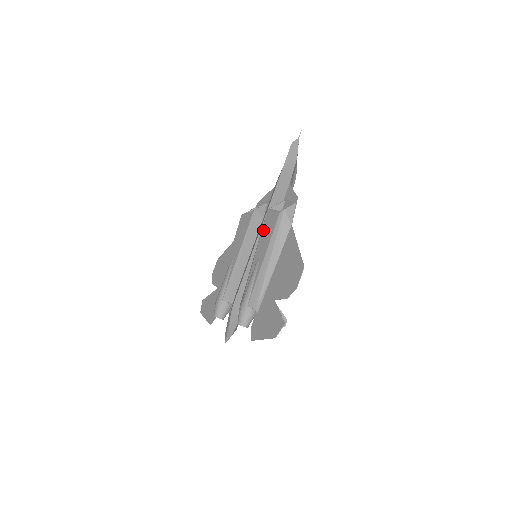
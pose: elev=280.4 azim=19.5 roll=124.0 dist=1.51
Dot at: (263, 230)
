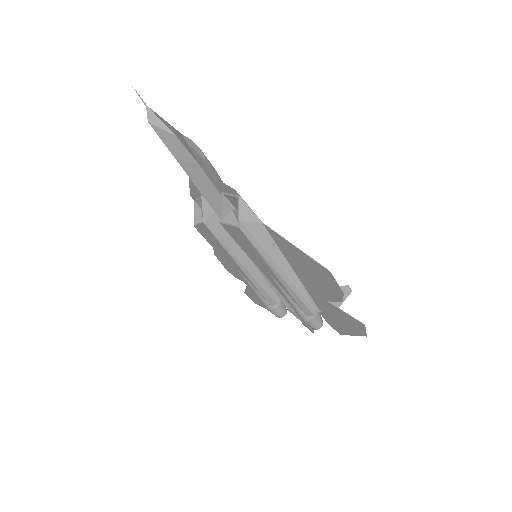
Dot at: (240, 246)
